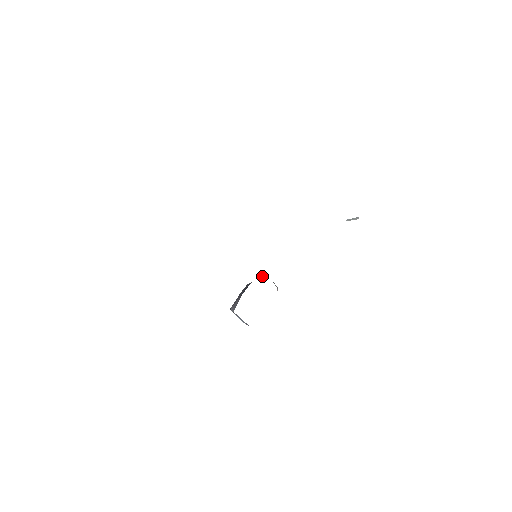
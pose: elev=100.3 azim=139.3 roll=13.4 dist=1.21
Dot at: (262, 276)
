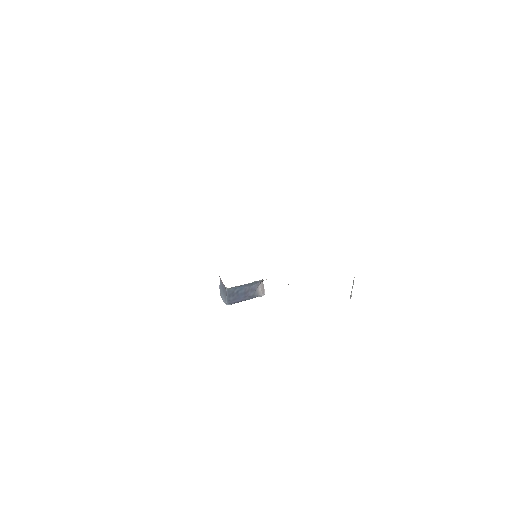
Dot at: occluded
